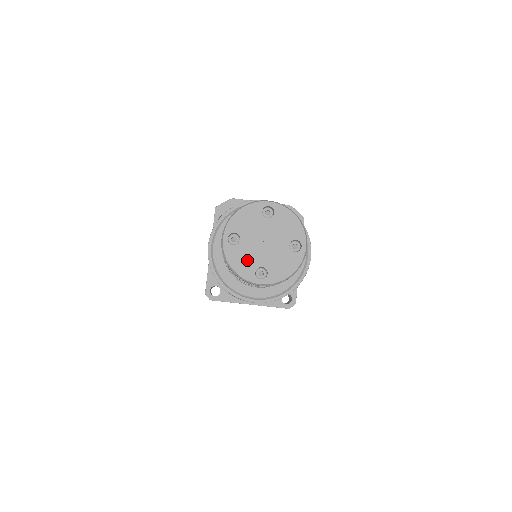
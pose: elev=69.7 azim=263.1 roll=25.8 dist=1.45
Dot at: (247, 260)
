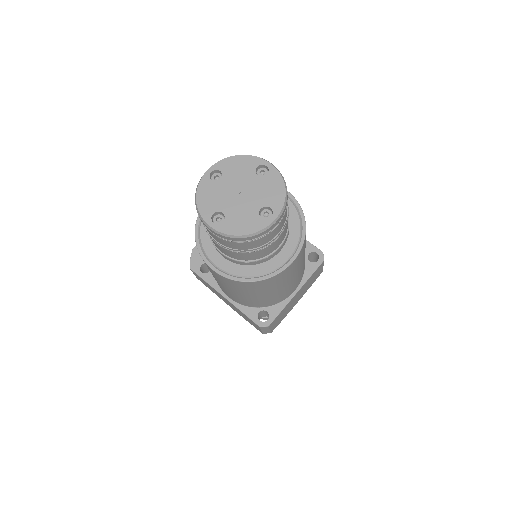
Dot at: (245, 218)
